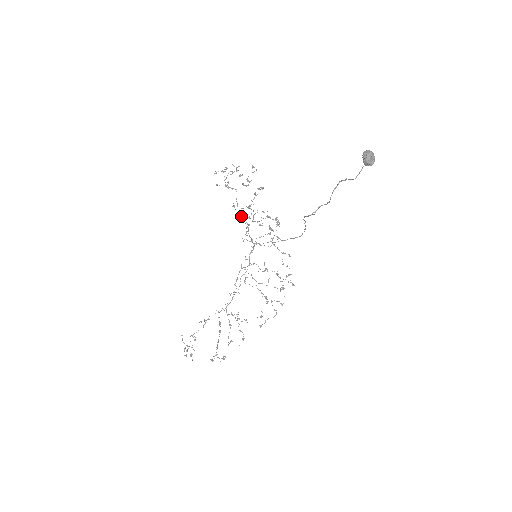
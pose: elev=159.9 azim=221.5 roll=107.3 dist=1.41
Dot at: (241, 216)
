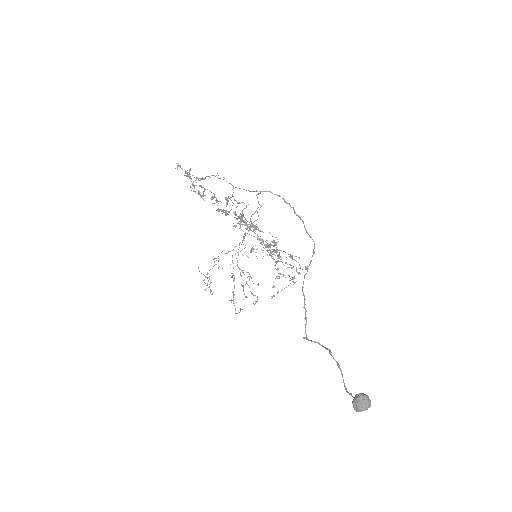
Dot at: (232, 189)
